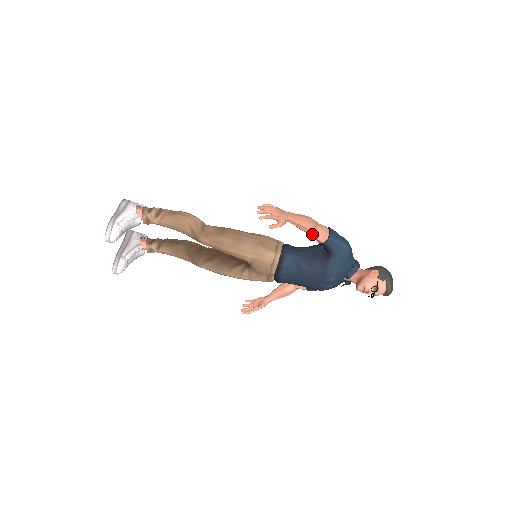
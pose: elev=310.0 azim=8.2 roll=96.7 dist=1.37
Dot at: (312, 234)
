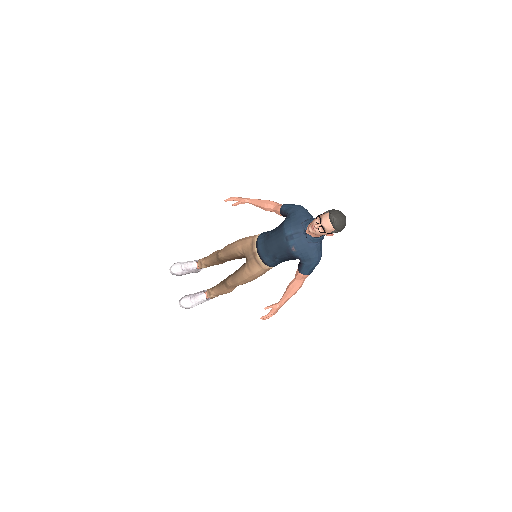
Dot at: (274, 210)
